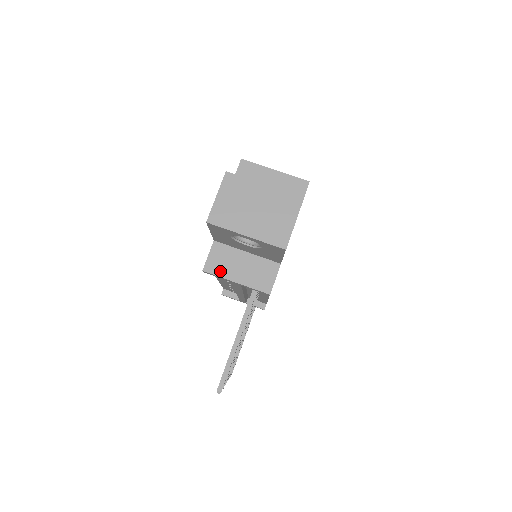
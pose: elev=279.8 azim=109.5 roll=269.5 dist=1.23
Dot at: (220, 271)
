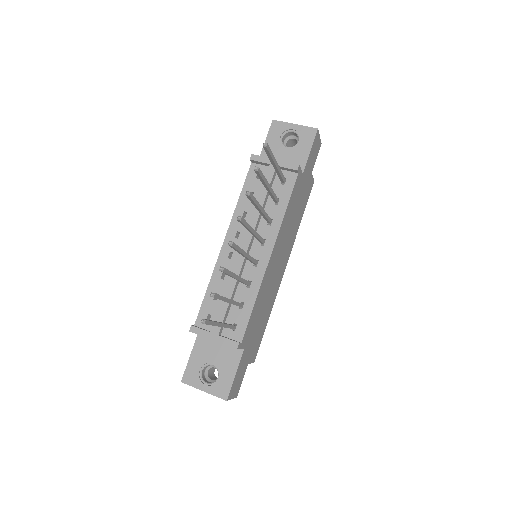
Dot at: (263, 158)
